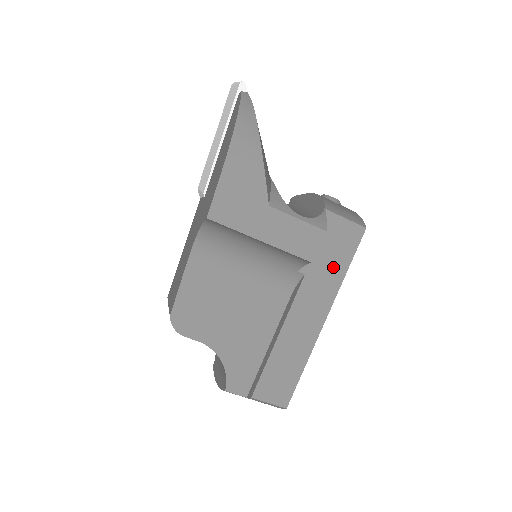
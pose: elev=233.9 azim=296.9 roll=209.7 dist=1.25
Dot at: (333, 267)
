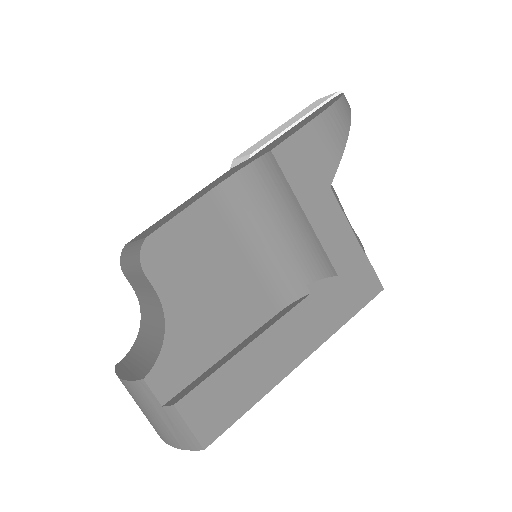
Dot at: (339, 306)
